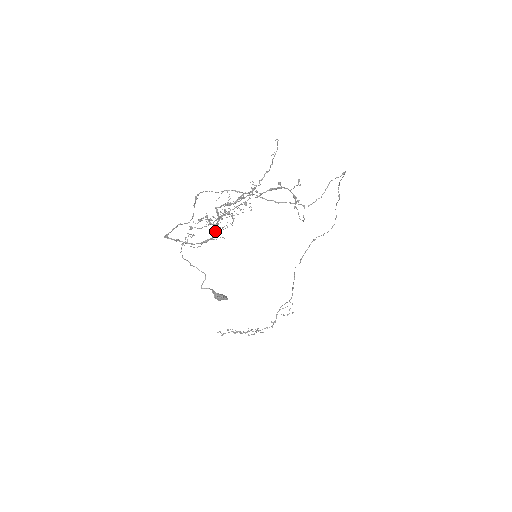
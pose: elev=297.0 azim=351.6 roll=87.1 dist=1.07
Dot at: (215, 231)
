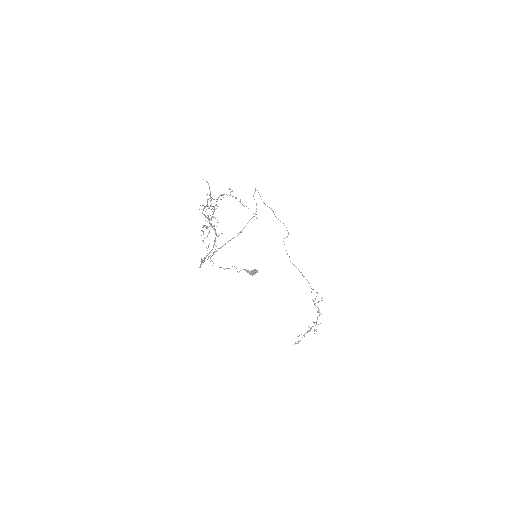
Dot at: (213, 229)
